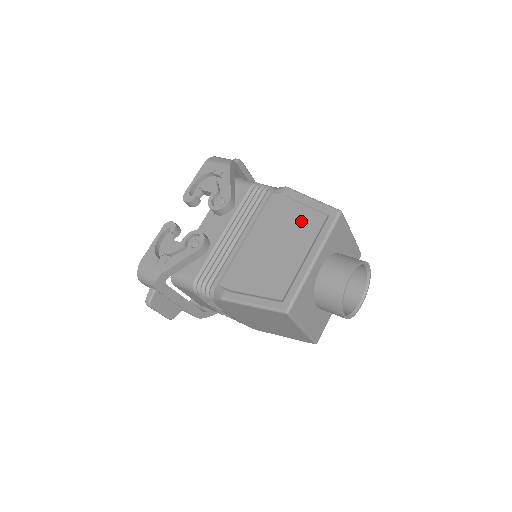
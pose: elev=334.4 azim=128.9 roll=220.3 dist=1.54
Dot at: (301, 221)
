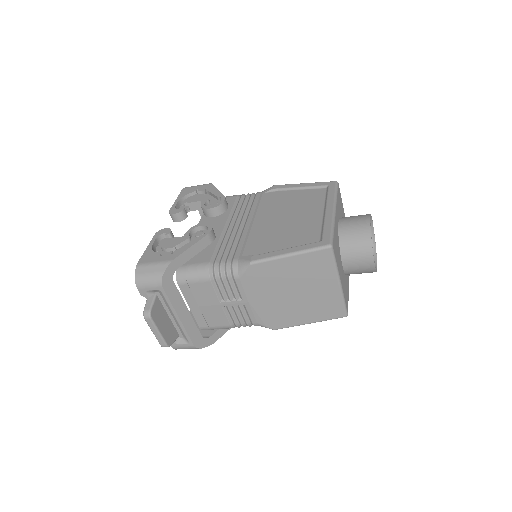
Dot at: (303, 197)
